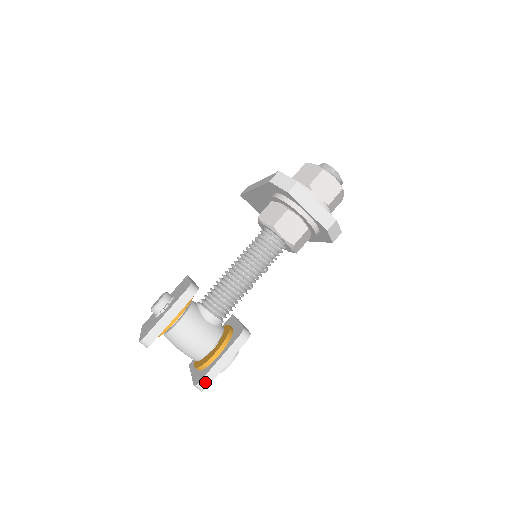
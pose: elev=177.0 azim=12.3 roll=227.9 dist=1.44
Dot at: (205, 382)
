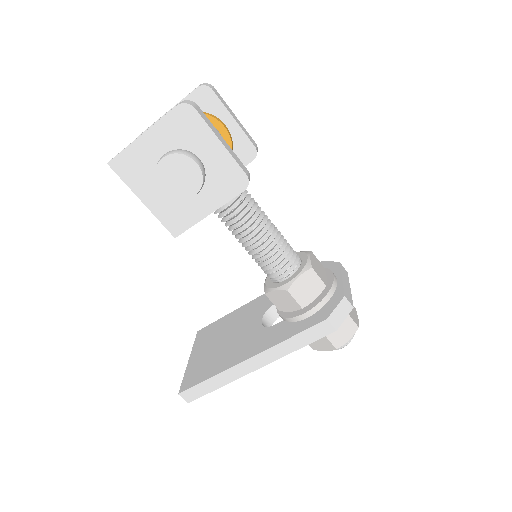
Dot at: (199, 109)
